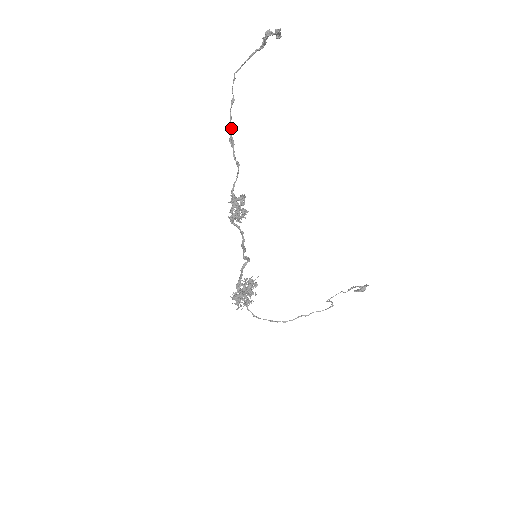
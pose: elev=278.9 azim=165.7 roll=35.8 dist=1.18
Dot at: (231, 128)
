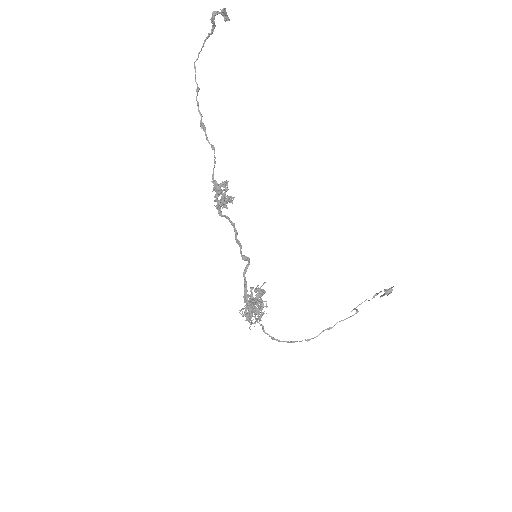
Dot at: (200, 113)
